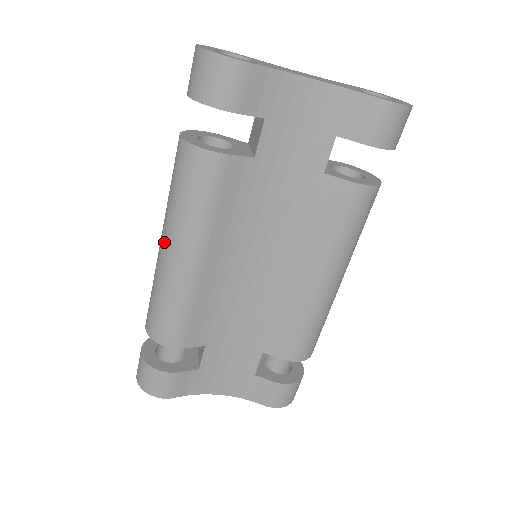
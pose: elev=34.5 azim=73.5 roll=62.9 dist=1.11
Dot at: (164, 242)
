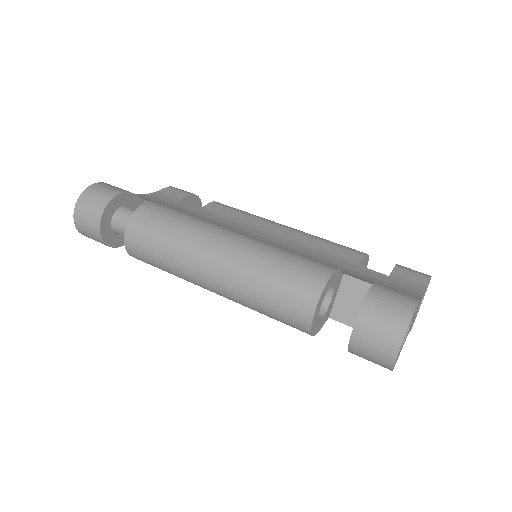
Dot at: (214, 283)
